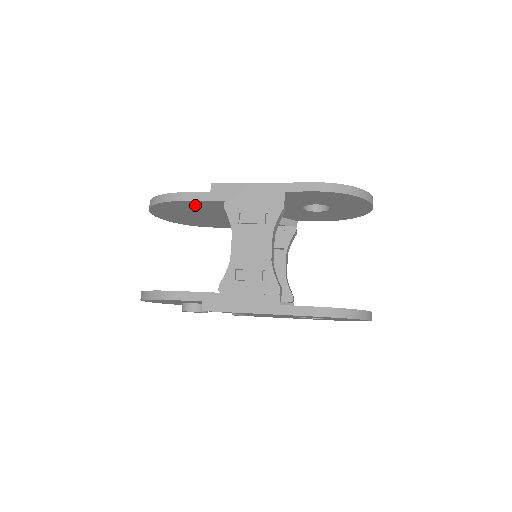
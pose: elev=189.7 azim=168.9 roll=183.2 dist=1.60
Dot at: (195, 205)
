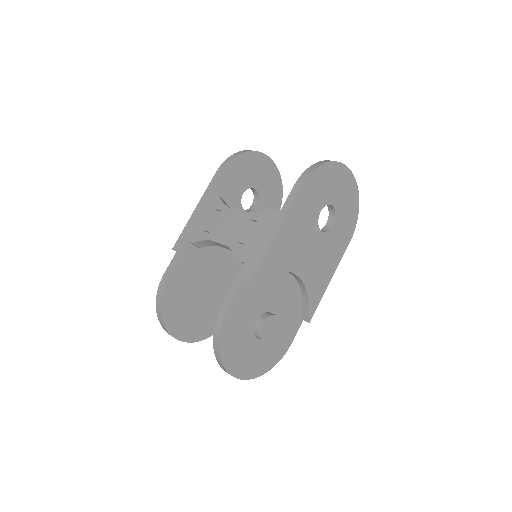
Dot at: (182, 276)
